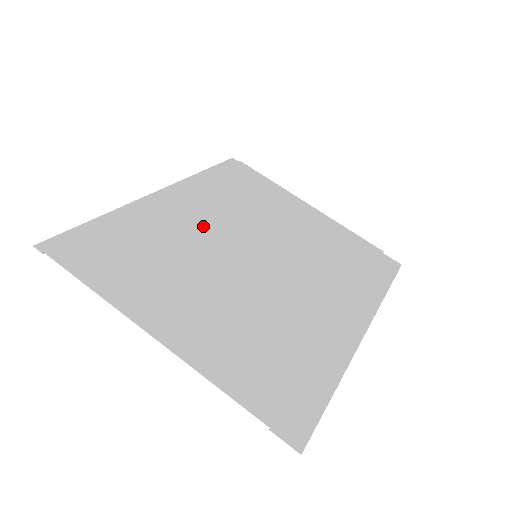
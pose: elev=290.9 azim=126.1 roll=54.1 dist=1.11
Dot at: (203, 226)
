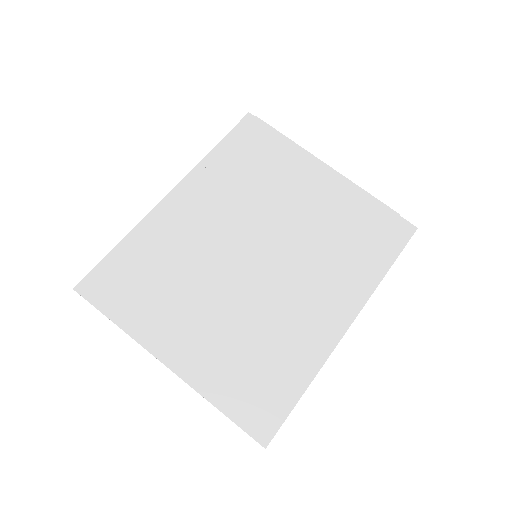
Dot at: (209, 230)
